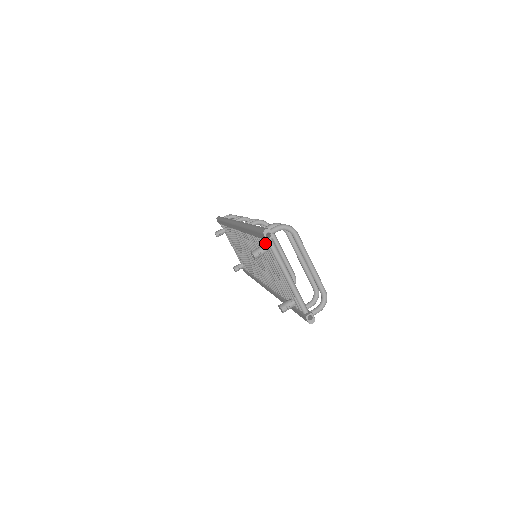
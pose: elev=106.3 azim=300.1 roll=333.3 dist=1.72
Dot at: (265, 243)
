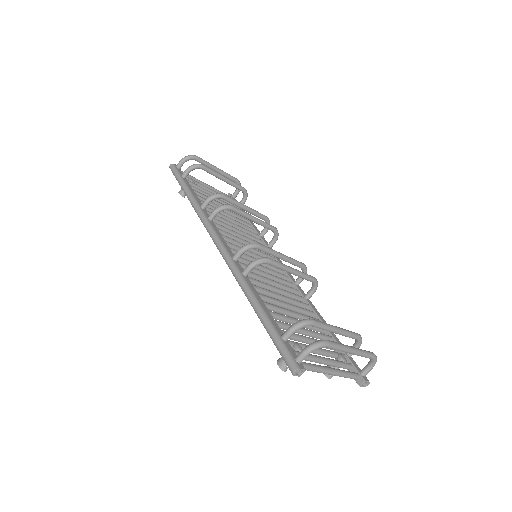
Dot at: occluded
